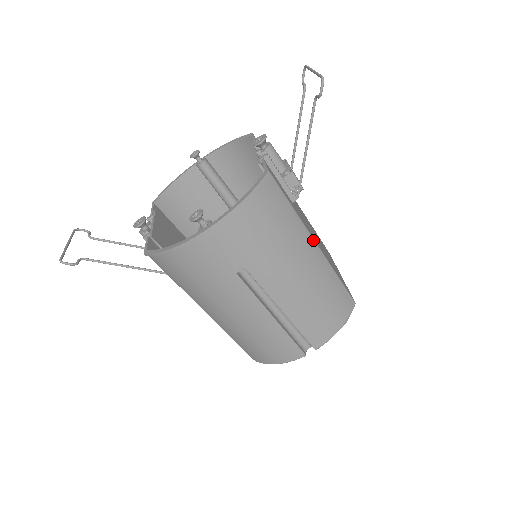
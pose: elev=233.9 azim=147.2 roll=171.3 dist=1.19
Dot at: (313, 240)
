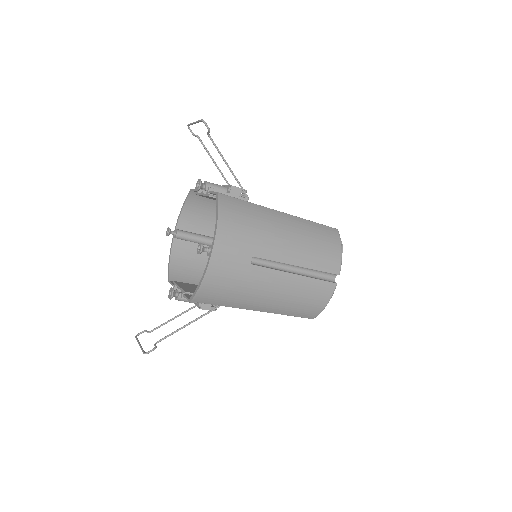
Dot at: (277, 211)
